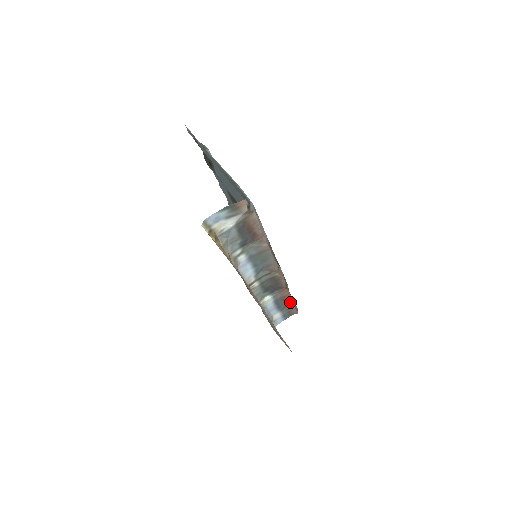
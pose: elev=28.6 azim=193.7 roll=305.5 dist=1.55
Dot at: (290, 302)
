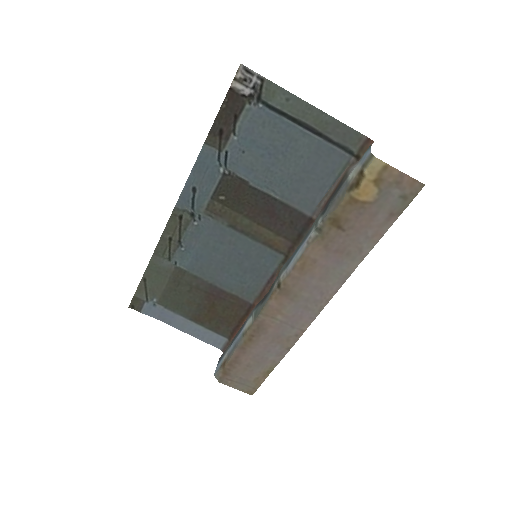
Dot at: occluded
